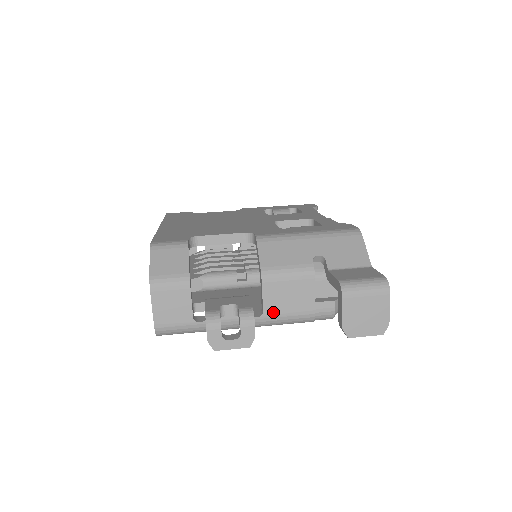
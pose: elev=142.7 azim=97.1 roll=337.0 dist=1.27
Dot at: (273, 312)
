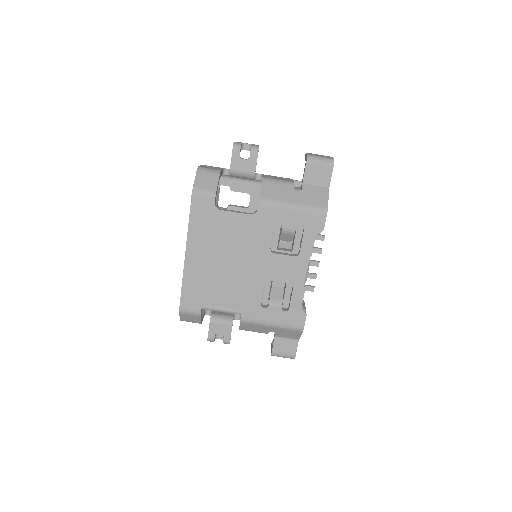
Dot at: occluded
